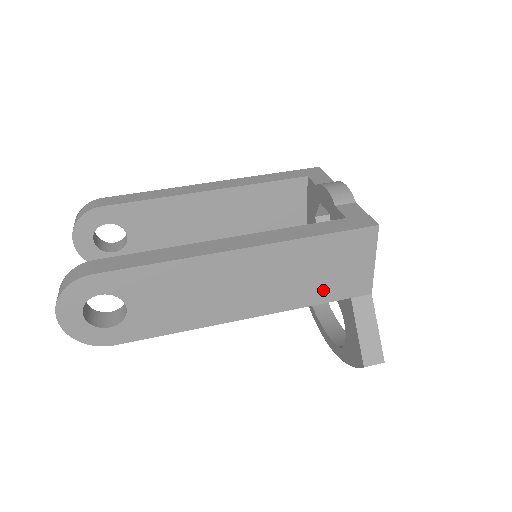
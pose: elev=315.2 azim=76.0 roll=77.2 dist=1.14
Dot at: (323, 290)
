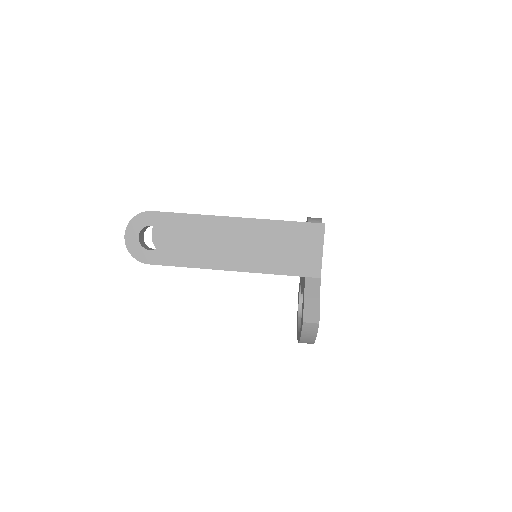
Dot at: (285, 264)
